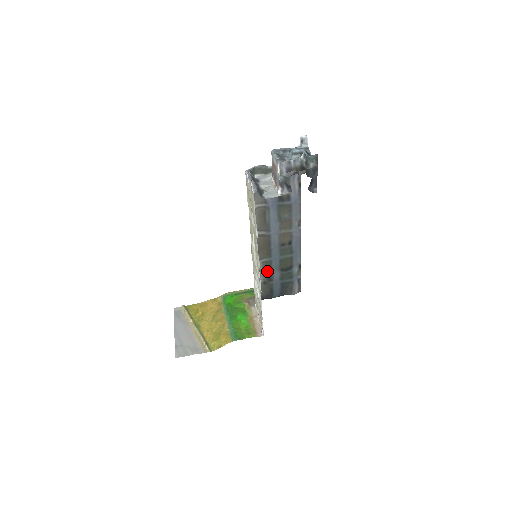
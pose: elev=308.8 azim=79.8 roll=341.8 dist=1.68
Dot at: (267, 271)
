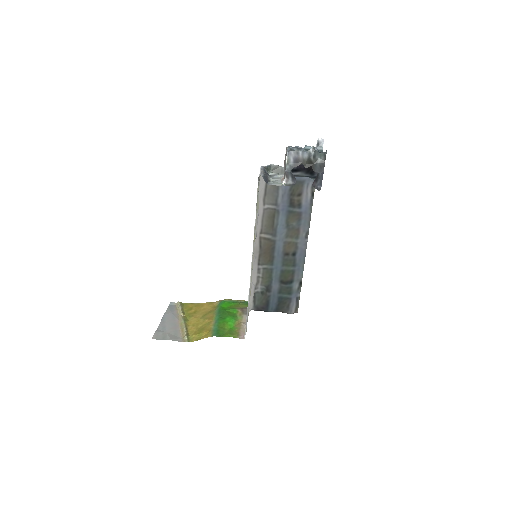
Dot at: (267, 280)
